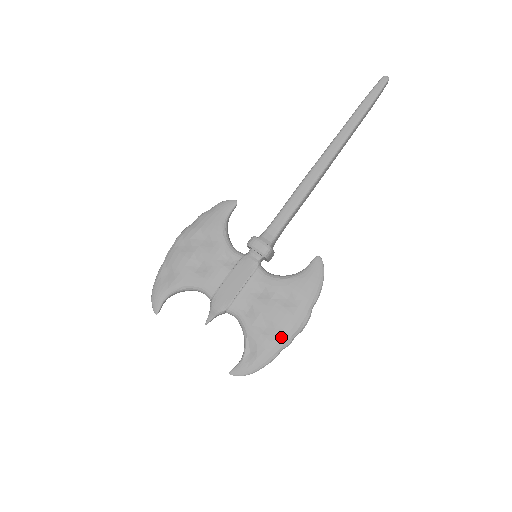
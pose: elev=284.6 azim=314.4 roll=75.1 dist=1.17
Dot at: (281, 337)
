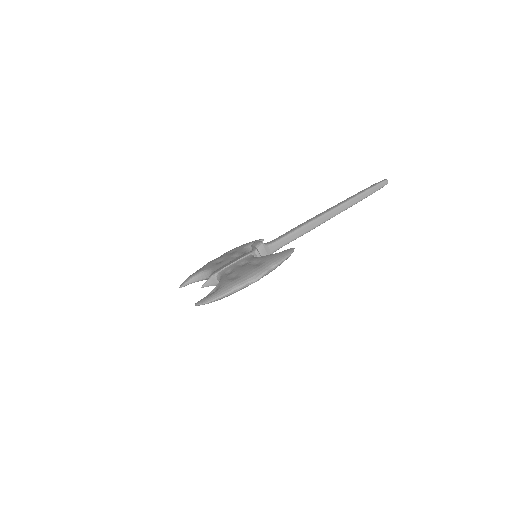
Dot at: (239, 280)
